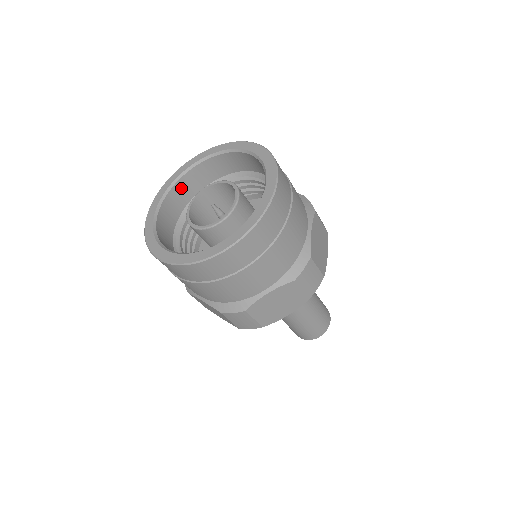
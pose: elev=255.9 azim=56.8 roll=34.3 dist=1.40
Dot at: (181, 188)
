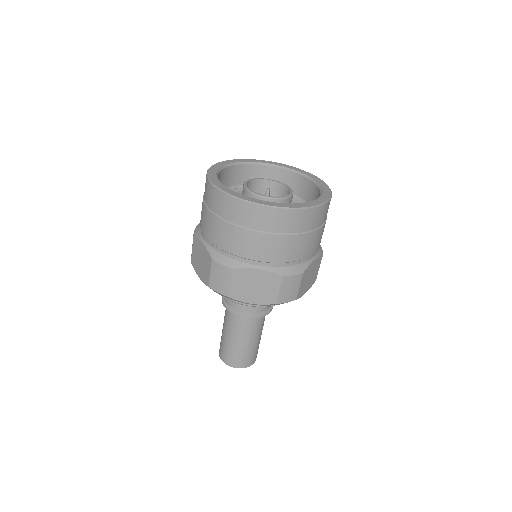
Dot at: (249, 171)
